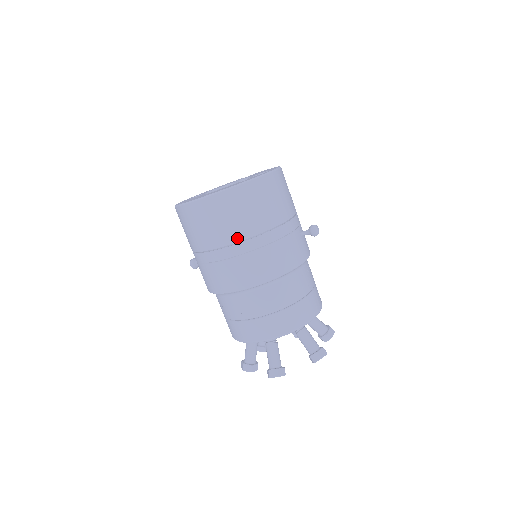
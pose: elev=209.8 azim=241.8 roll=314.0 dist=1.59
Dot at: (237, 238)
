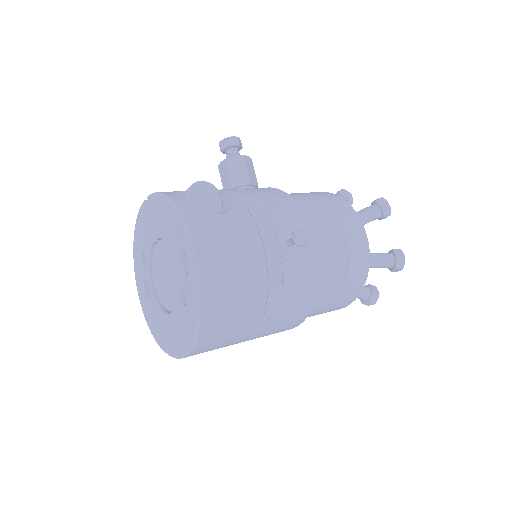
Dot at: (246, 338)
